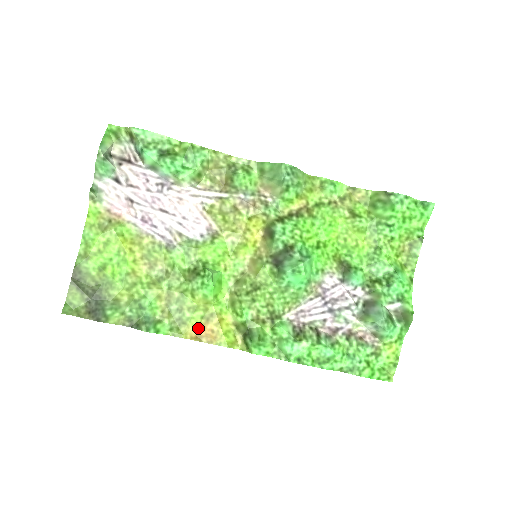
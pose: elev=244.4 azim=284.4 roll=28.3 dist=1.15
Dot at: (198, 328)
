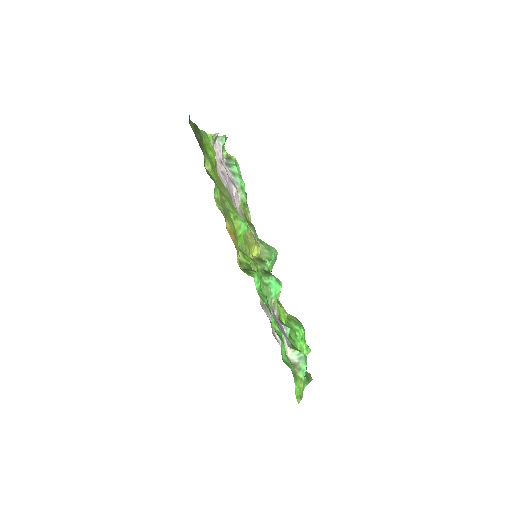
Dot at: (230, 230)
